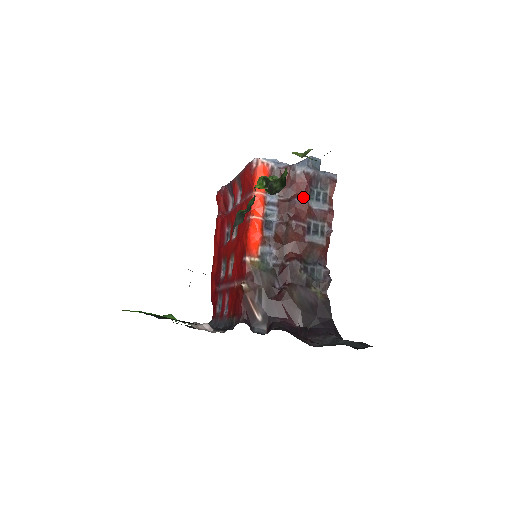
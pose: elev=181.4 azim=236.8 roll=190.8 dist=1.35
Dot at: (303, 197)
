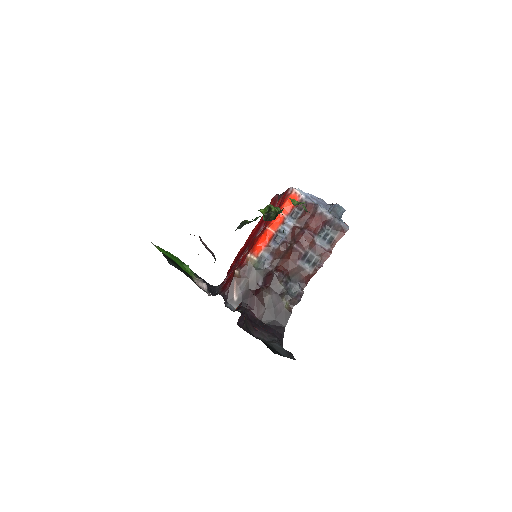
Dot at: (313, 231)
